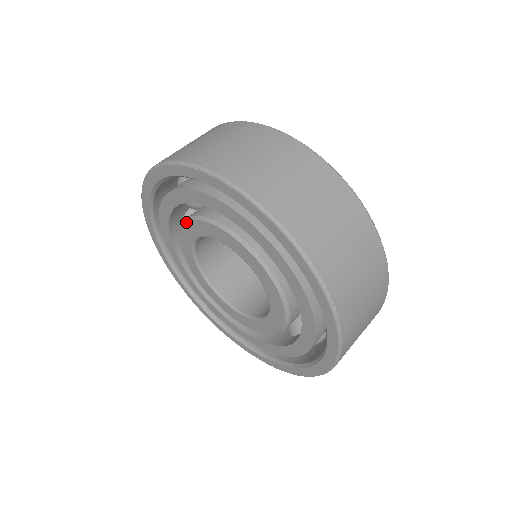
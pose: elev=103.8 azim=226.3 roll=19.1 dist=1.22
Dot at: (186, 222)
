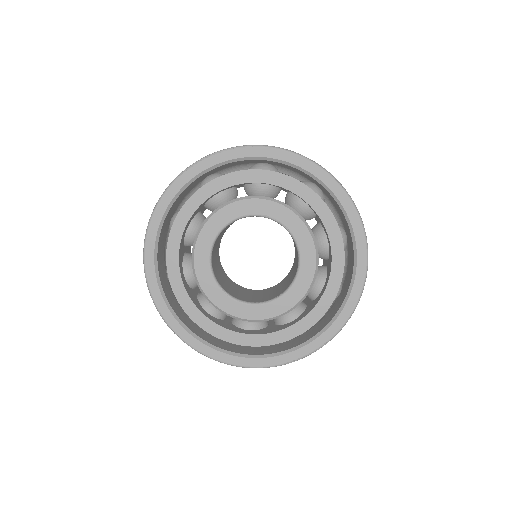
Dot at: (200, 231)
